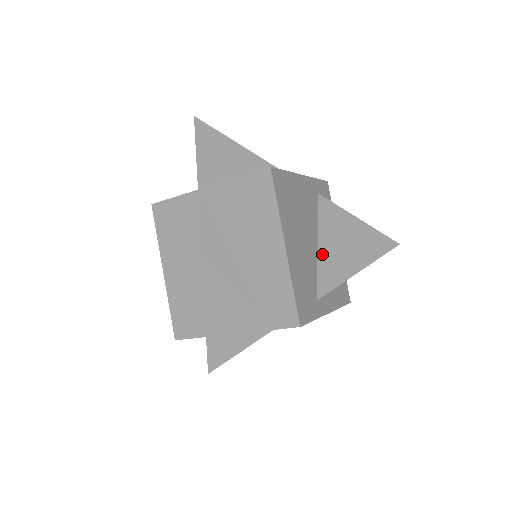
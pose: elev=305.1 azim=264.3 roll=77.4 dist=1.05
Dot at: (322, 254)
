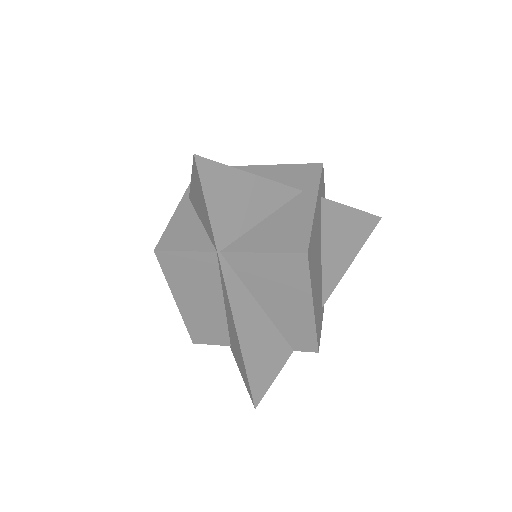
Dot at: (325, 263)
